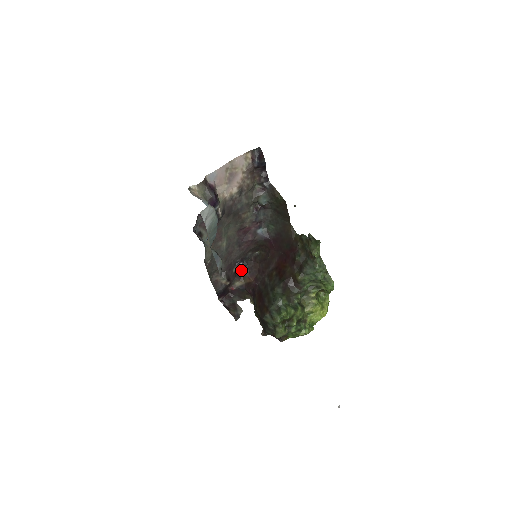
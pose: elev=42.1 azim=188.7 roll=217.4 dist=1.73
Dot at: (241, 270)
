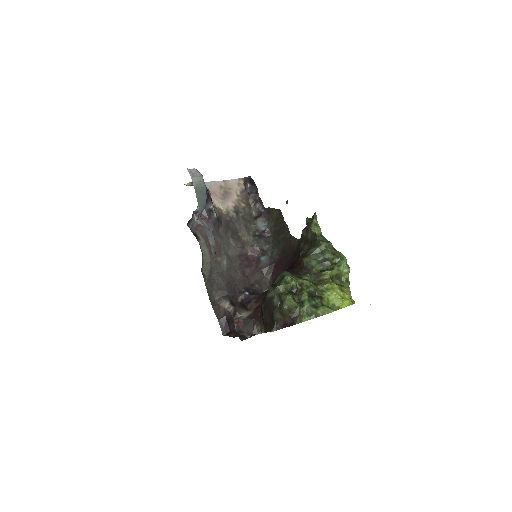
Dot at: (248, 302)
